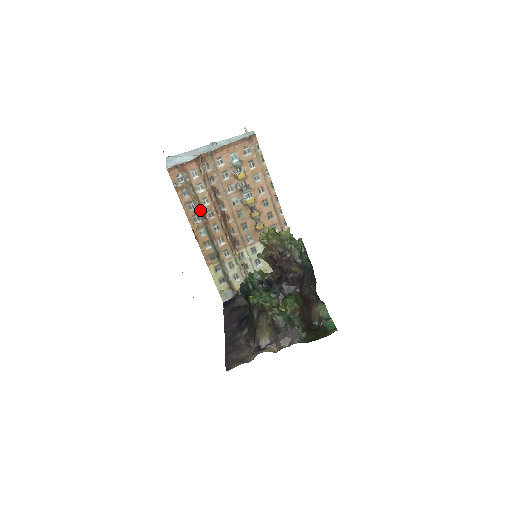
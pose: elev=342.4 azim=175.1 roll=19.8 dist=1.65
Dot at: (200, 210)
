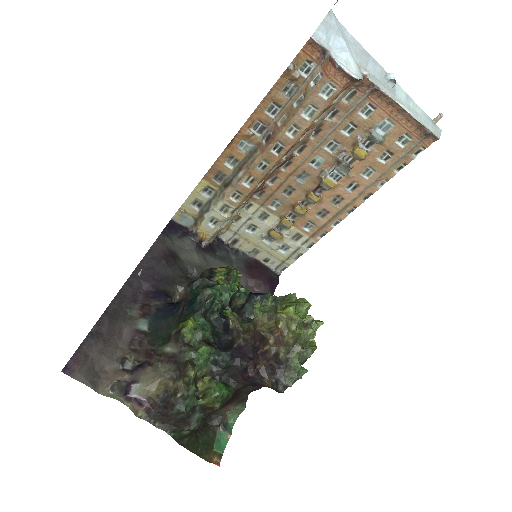
Dot at: (275, 127)
